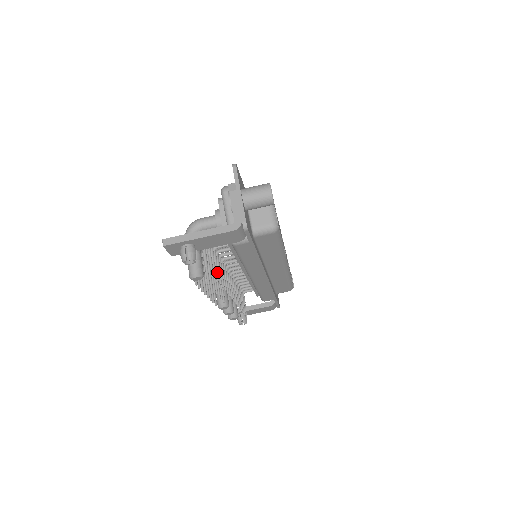
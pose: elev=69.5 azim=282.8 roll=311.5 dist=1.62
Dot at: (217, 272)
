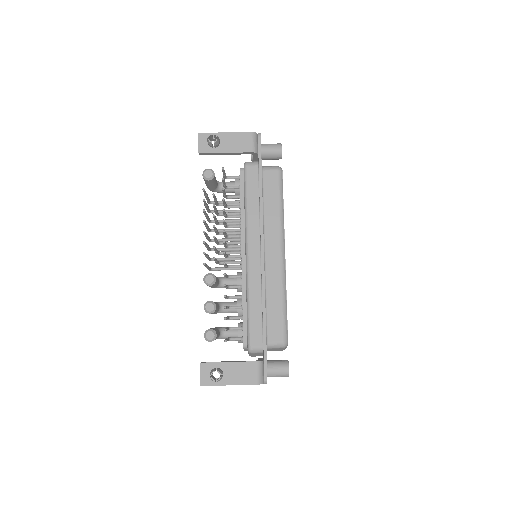
Dot at: (224, 190)
